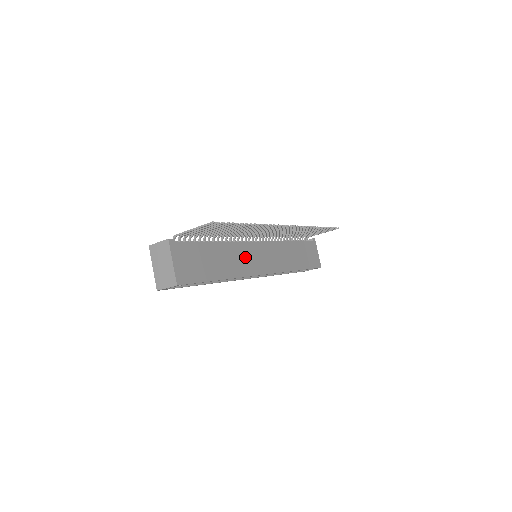
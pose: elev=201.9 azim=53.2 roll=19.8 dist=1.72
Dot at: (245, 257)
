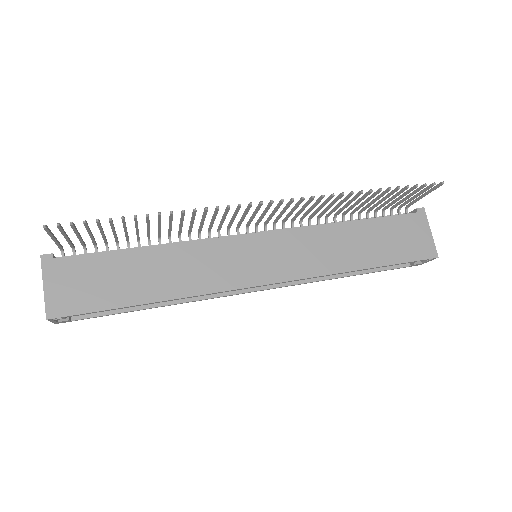
Dot at: (213, 262)
